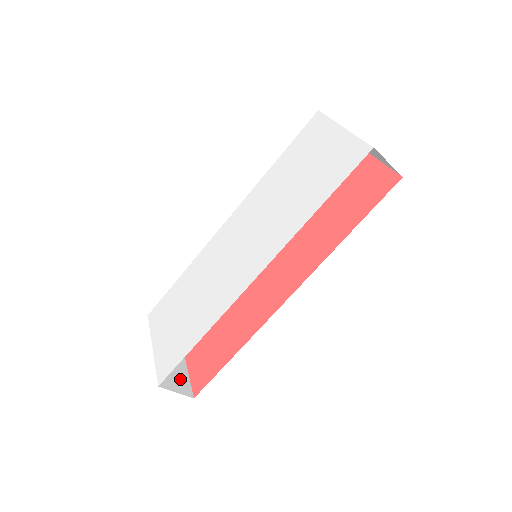
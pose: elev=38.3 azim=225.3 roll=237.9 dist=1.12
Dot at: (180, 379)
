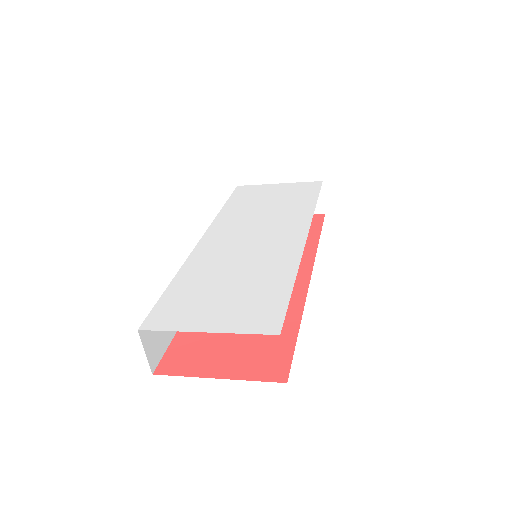
Dot at: occluded
